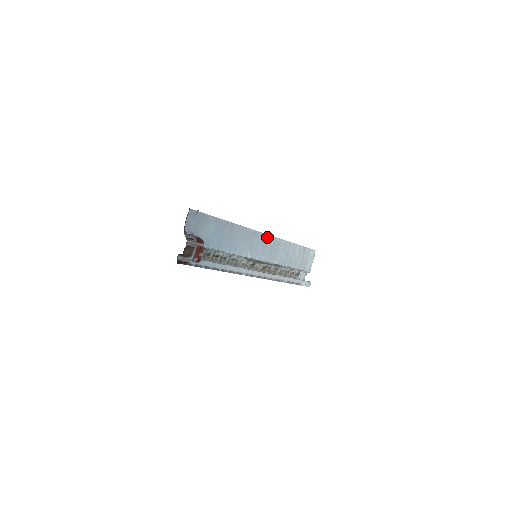
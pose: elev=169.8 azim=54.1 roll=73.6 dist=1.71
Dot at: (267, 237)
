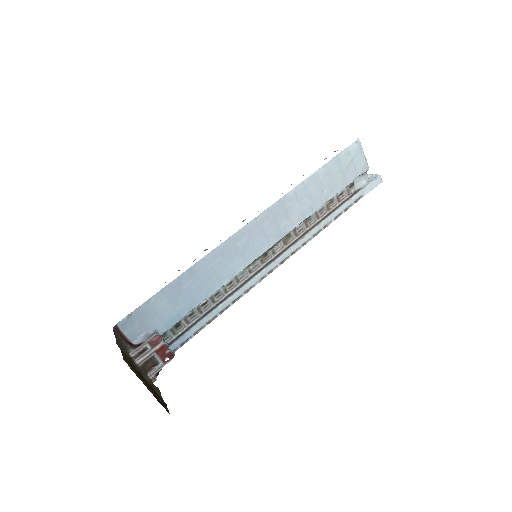
Dot at: (256, 221)
